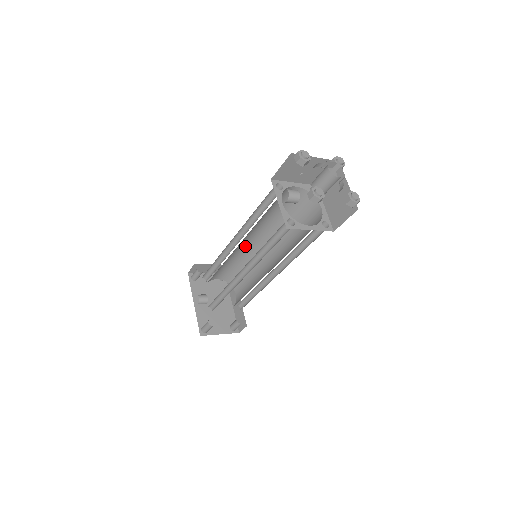
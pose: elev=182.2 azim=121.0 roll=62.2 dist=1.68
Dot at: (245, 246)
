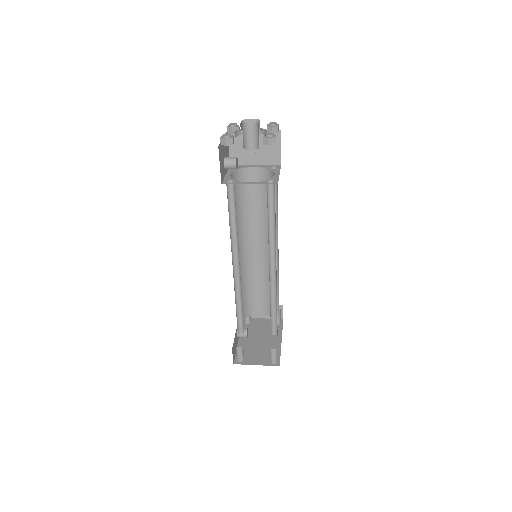
Dot at: (259, 259)
